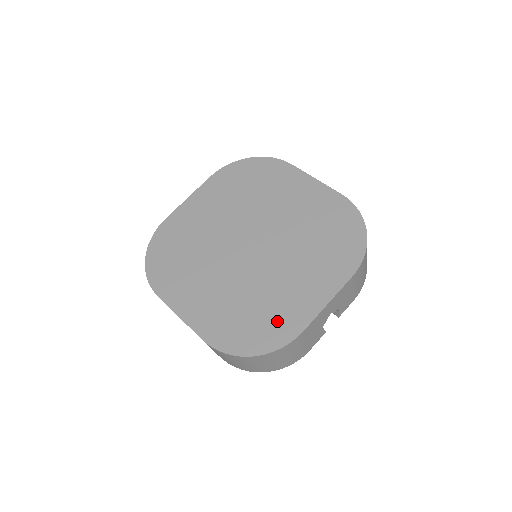
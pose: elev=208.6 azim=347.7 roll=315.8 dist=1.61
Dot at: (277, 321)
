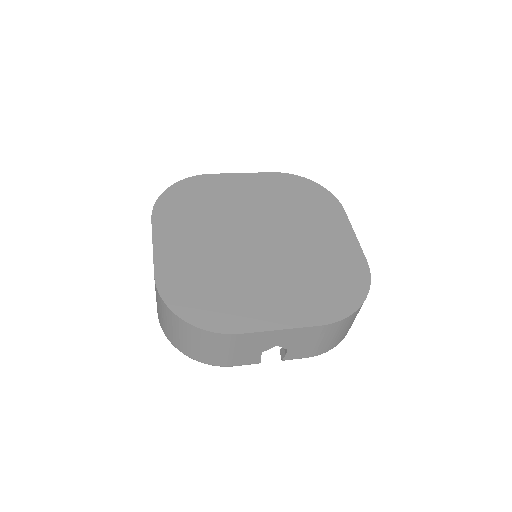
Dot at: (346, 268)
